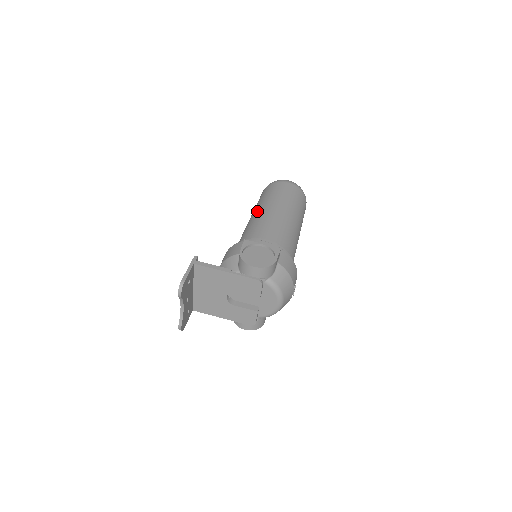
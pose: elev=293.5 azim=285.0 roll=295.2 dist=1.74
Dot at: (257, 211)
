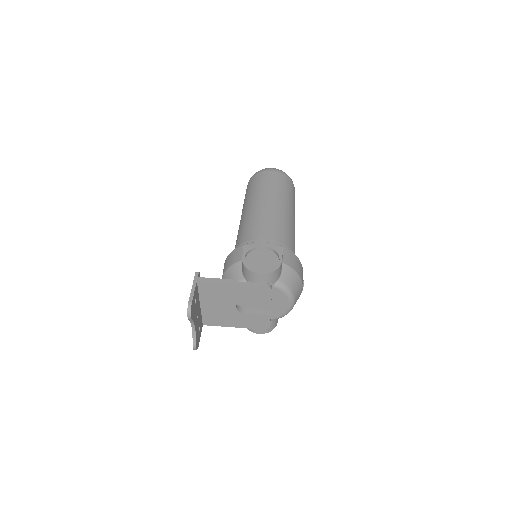
Dot at: (247, 208)
